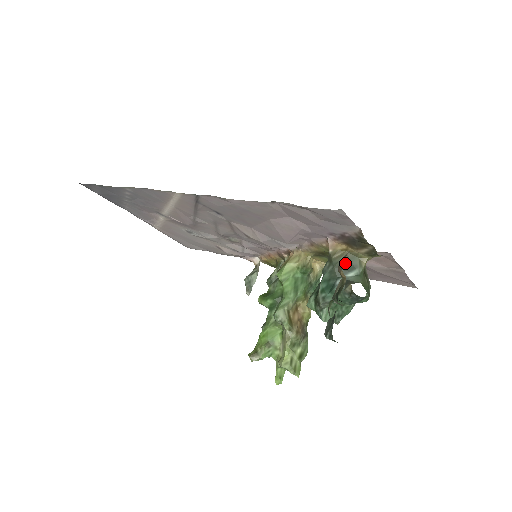
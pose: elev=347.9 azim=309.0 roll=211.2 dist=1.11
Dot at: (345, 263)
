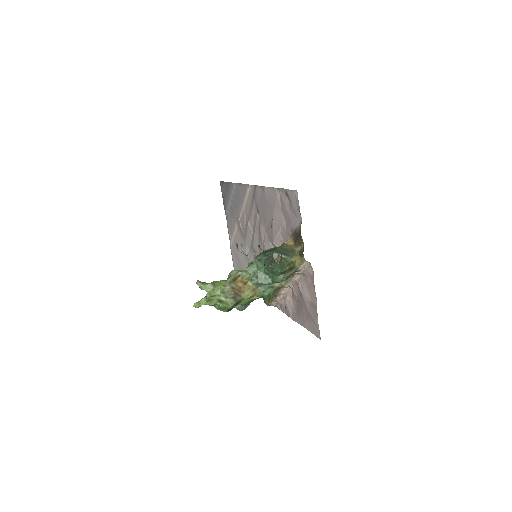
Dot at: (285, 250)
